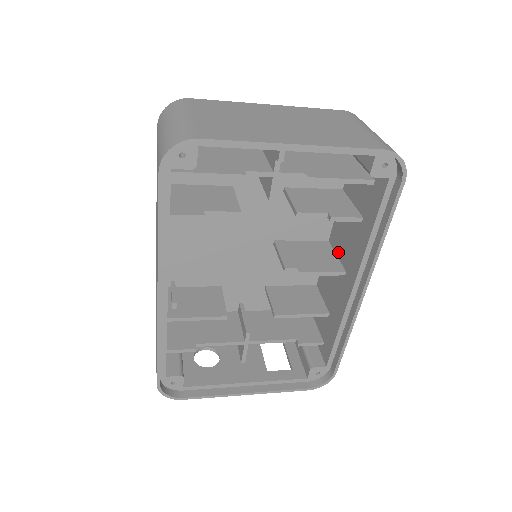
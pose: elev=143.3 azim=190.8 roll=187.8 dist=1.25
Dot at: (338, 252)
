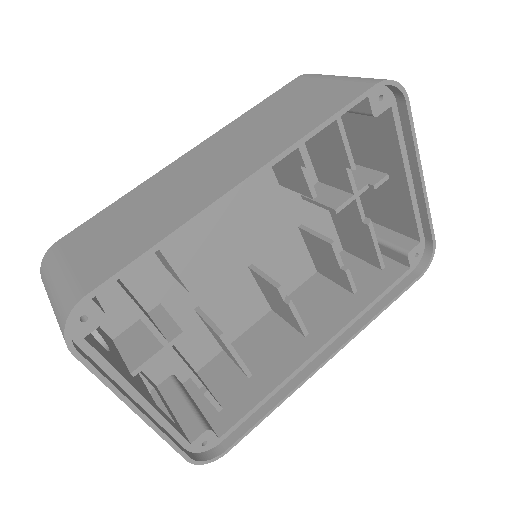
Dot at: occluded
